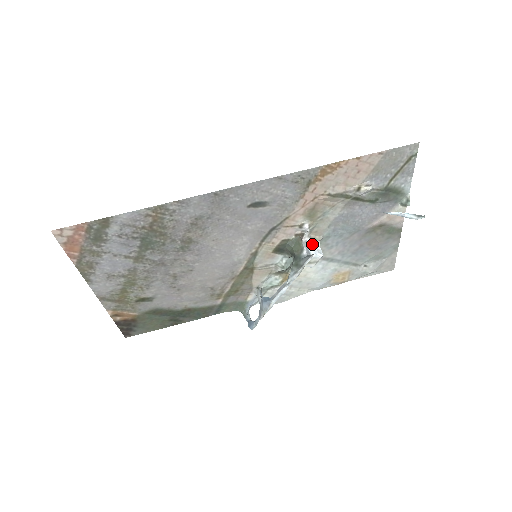
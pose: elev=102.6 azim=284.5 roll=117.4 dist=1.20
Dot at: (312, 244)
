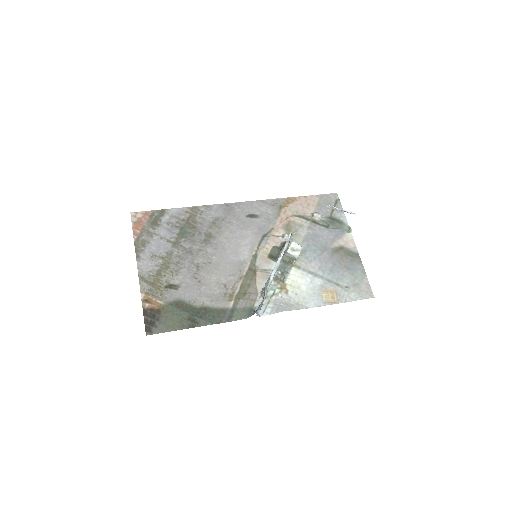
Dot at: occluded
